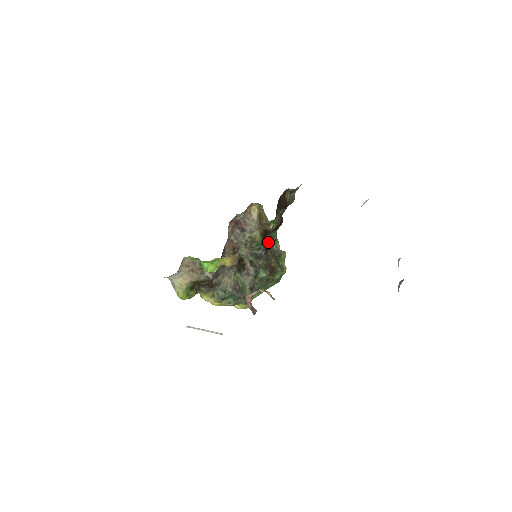
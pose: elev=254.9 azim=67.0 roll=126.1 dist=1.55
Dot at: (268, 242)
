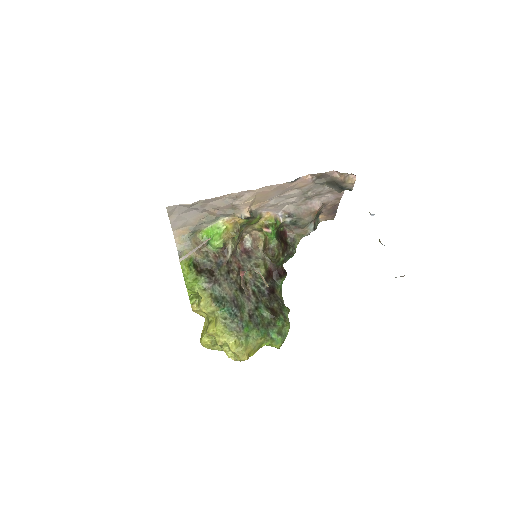
Dot at: (272, 287)
